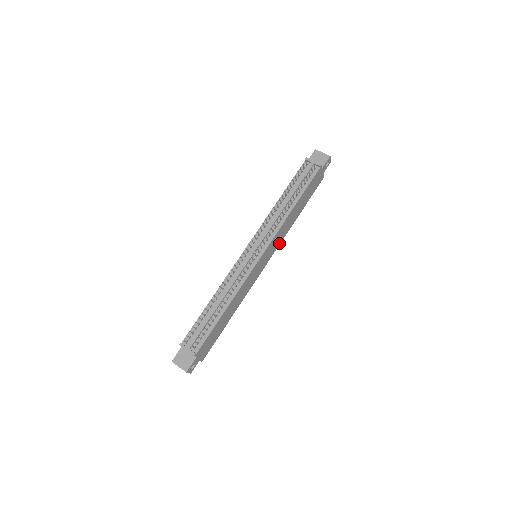
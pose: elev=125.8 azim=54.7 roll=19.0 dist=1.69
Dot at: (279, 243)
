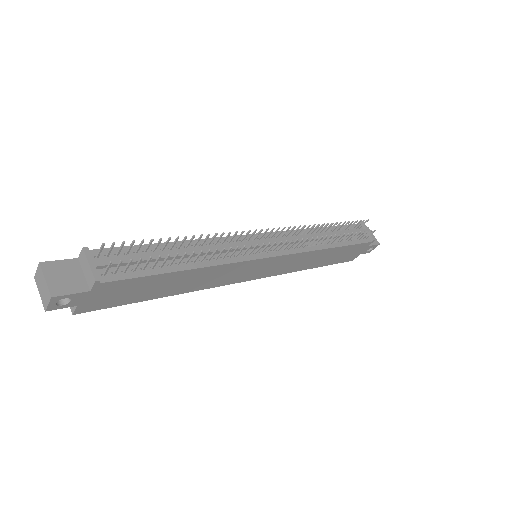
Dot at: (280, 272)
